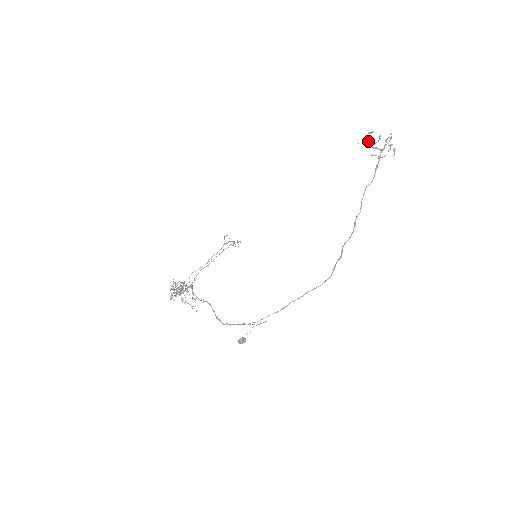
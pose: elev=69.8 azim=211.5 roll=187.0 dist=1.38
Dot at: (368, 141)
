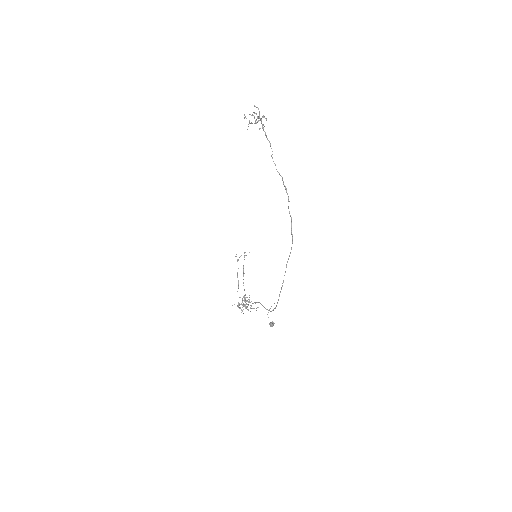
Dot at: (249, 123)
